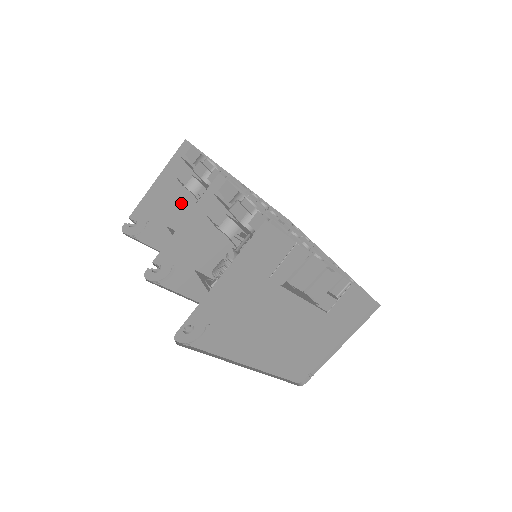
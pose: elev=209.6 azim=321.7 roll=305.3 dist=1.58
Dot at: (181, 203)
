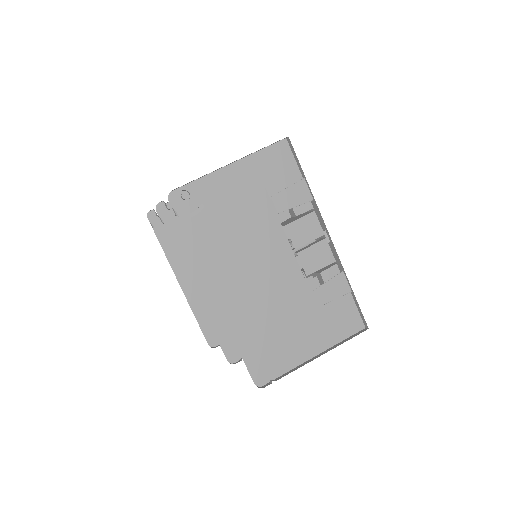
Dot at: occluded
